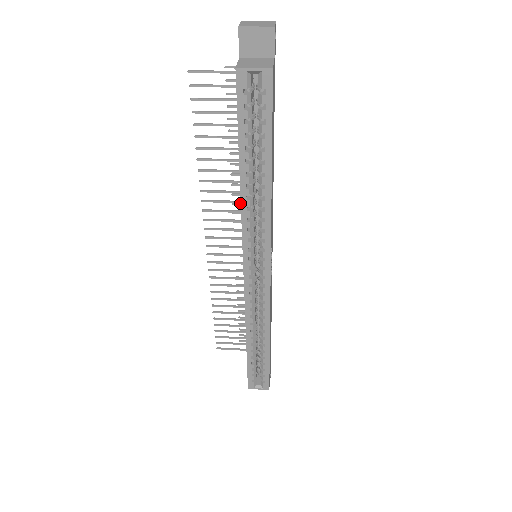
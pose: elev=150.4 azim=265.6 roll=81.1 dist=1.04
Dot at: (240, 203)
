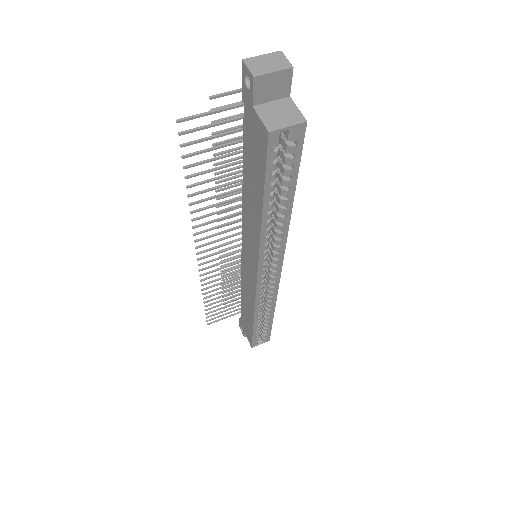
Dot at: (225, 211)
